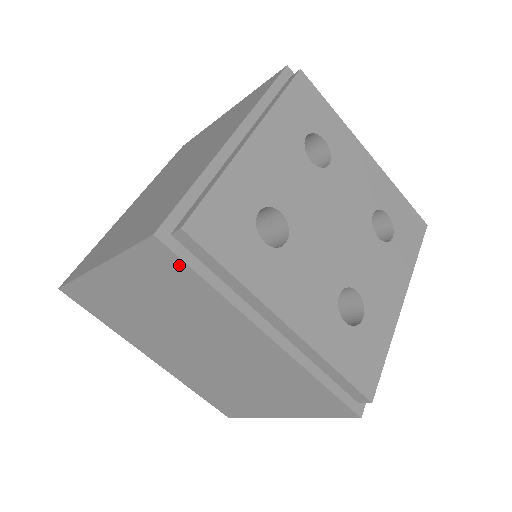
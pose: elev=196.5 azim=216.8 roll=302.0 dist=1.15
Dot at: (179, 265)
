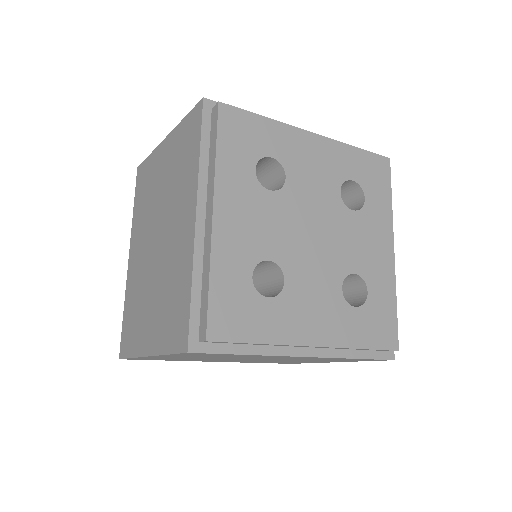
Dot at: (198, 129)
